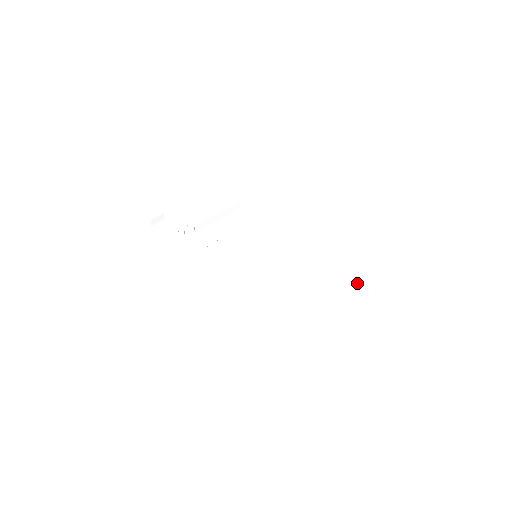
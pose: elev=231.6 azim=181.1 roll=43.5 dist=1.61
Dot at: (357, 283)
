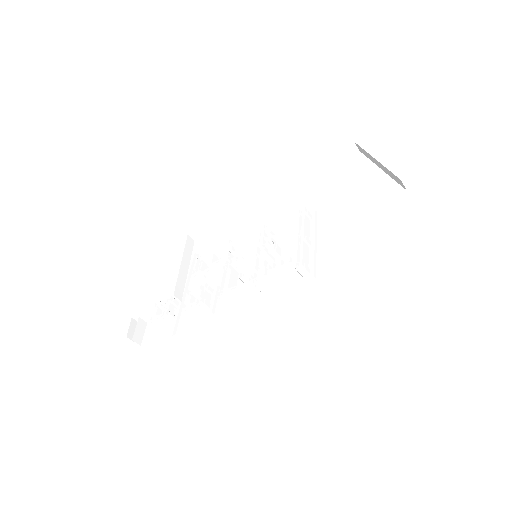
Dot at: (372, 175)
